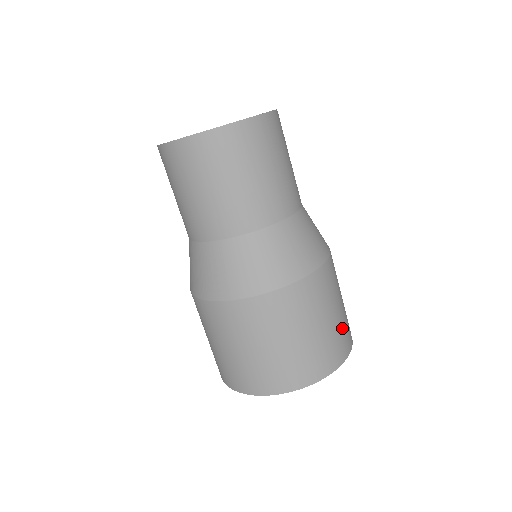
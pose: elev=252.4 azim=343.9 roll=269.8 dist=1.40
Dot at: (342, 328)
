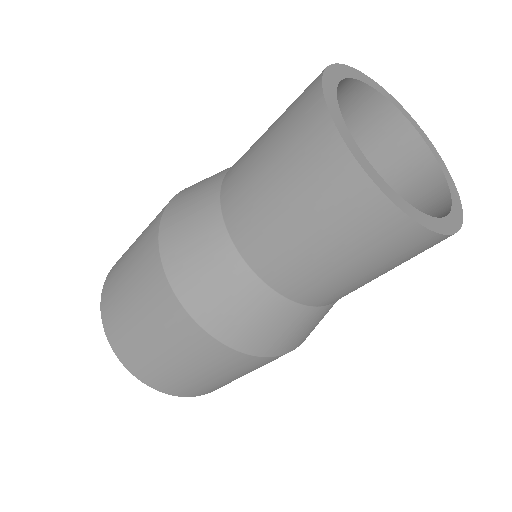
Dot at: occluded
